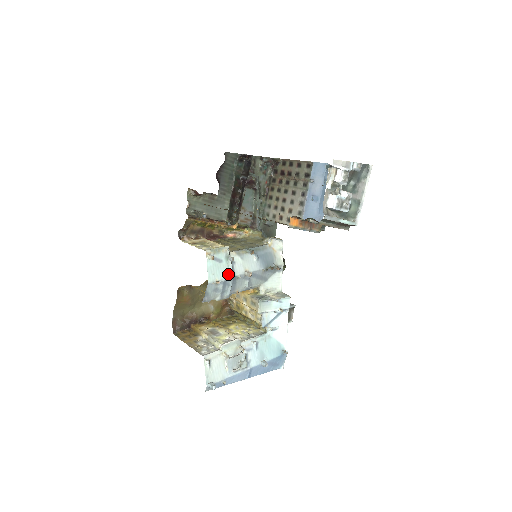
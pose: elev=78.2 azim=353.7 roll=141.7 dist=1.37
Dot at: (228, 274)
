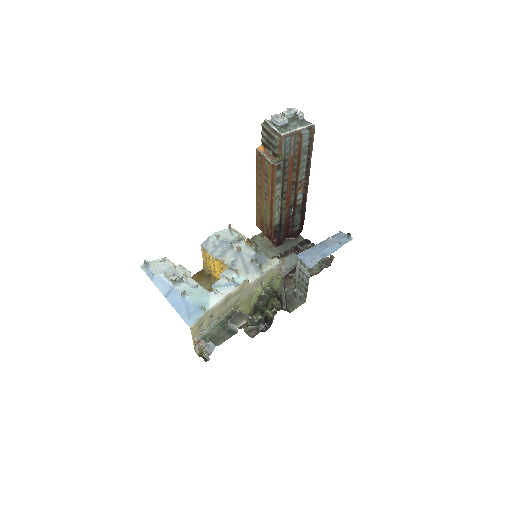
Dot at: (228, 241)
